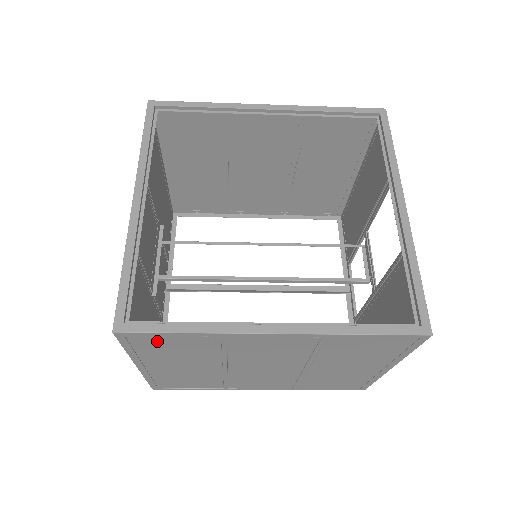
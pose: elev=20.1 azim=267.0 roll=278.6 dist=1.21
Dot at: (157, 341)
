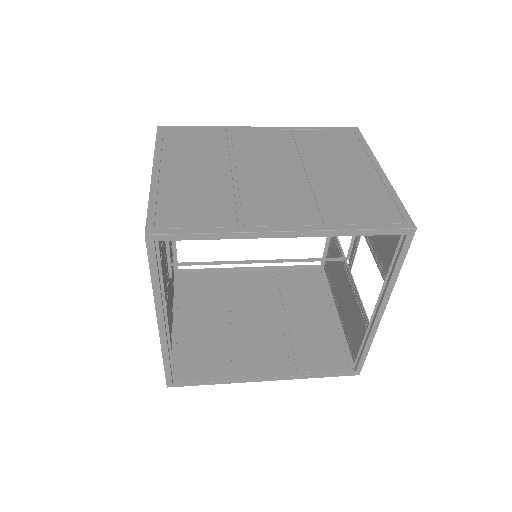
Dot at: (192, 371)
